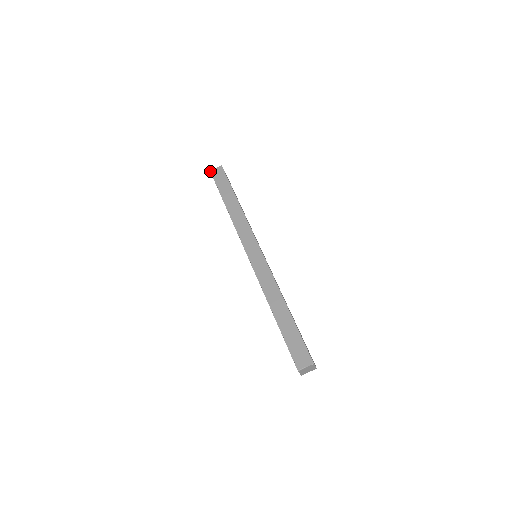
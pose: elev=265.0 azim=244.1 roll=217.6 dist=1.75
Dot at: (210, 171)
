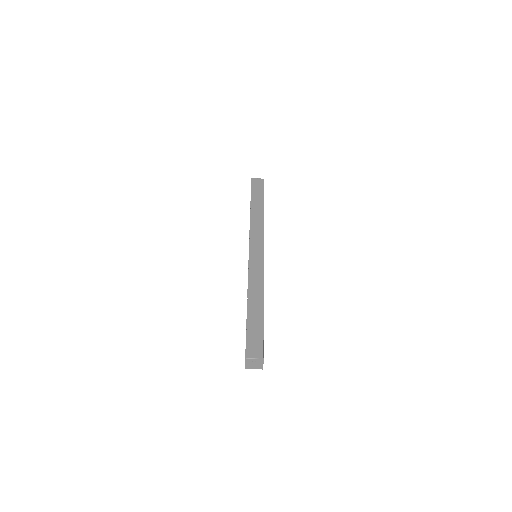
Dot at: (251, 178)
